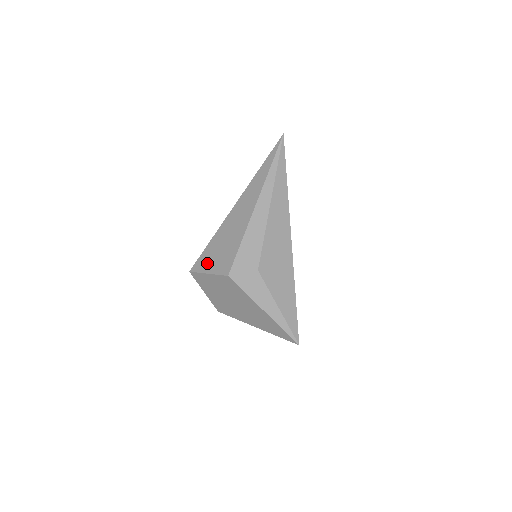
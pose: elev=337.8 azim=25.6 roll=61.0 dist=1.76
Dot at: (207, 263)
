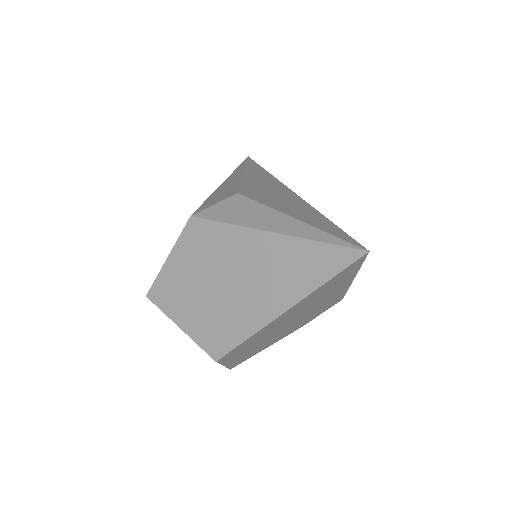
Dot at: occluded
